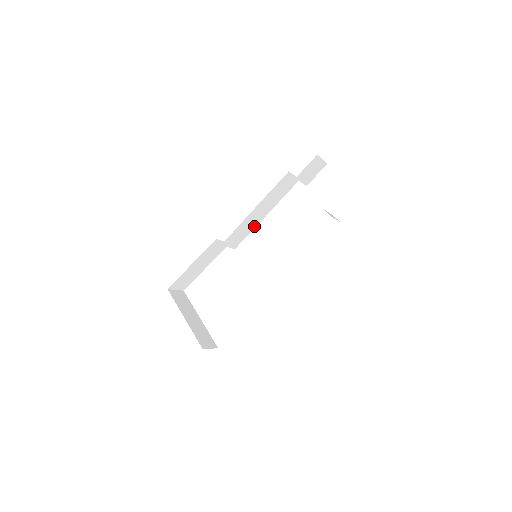
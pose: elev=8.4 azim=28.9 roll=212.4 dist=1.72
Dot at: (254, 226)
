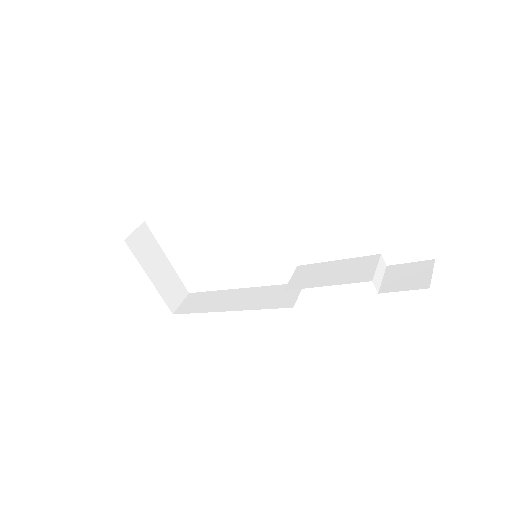
Dot at: occluded
